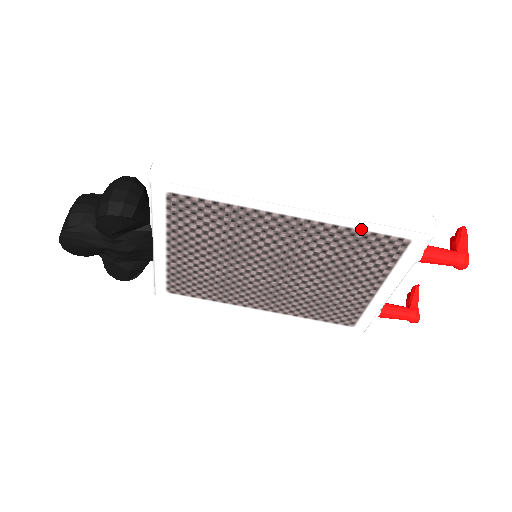
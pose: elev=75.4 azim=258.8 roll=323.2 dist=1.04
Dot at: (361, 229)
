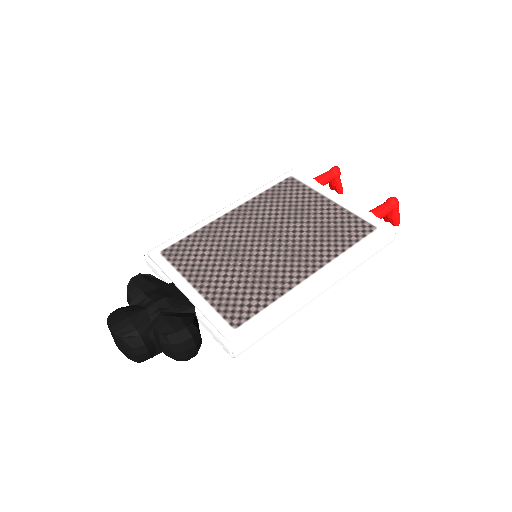
Dot at: (265, 190)
